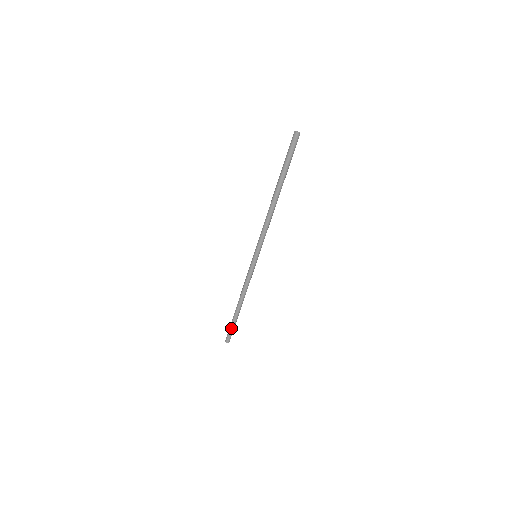
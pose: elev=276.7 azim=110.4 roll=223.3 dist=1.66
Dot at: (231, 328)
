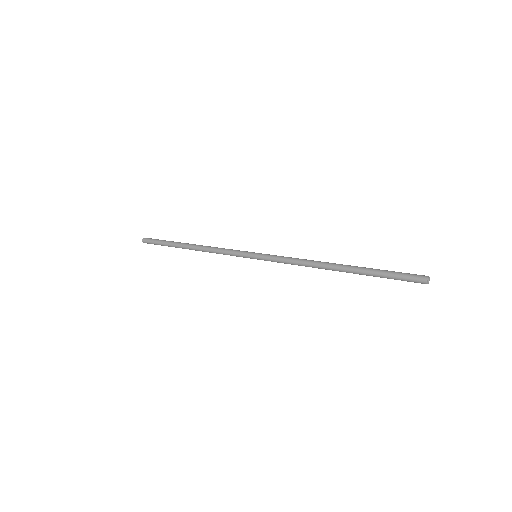
Dot at: (161, 244)
